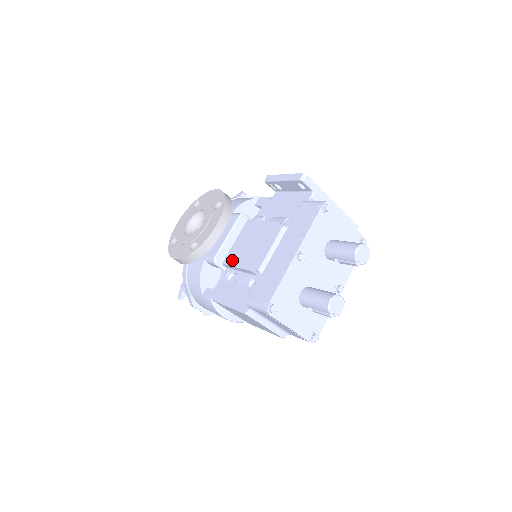
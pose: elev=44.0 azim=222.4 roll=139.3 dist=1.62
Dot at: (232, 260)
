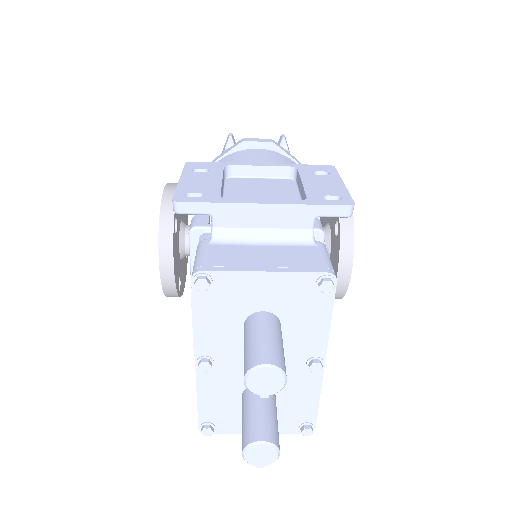
Dot at: occluded
